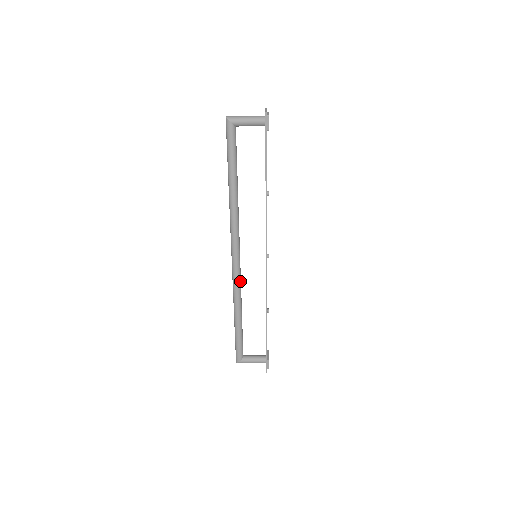
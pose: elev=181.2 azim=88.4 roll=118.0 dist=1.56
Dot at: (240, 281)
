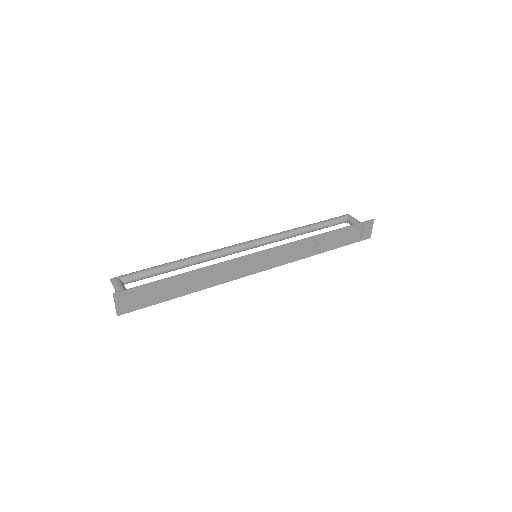
Dot at: (272, 242)
